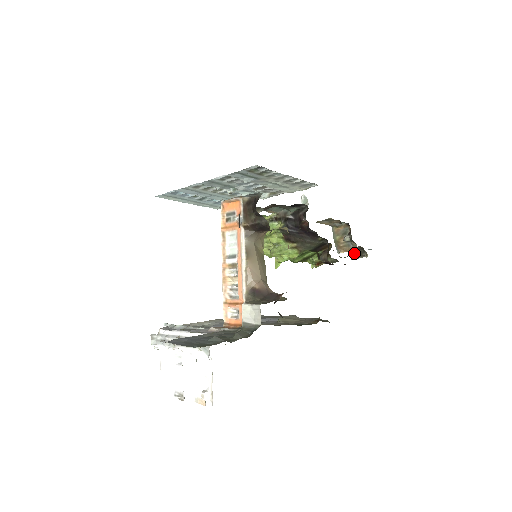
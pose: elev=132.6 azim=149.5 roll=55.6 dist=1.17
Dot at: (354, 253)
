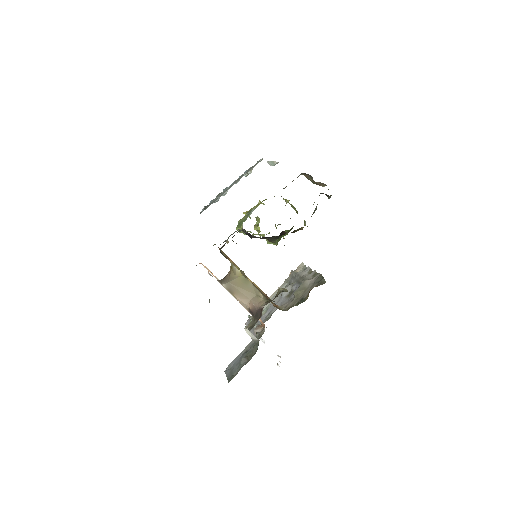
Dot at: occluded
